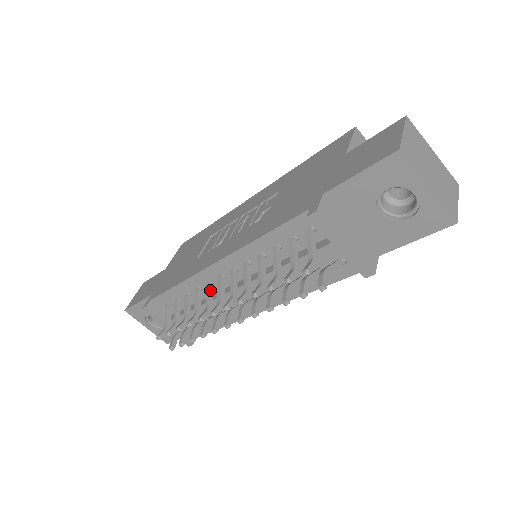
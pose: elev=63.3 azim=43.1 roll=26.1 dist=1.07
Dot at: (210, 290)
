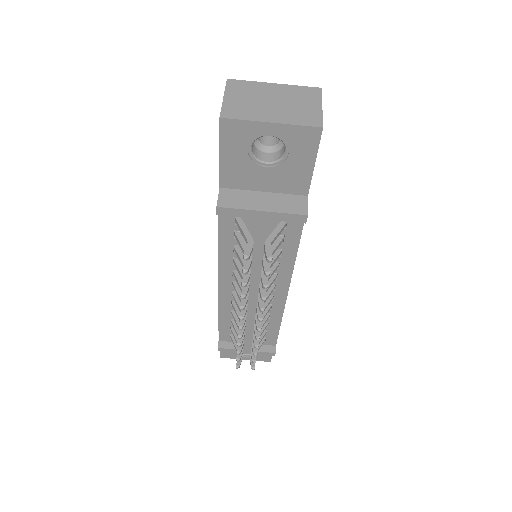
Dot at: (236, 308)
